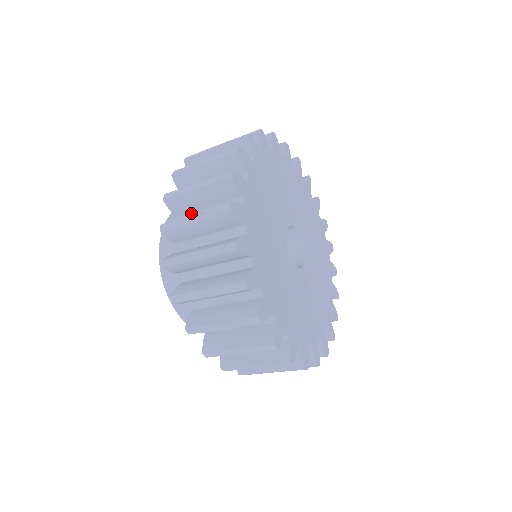
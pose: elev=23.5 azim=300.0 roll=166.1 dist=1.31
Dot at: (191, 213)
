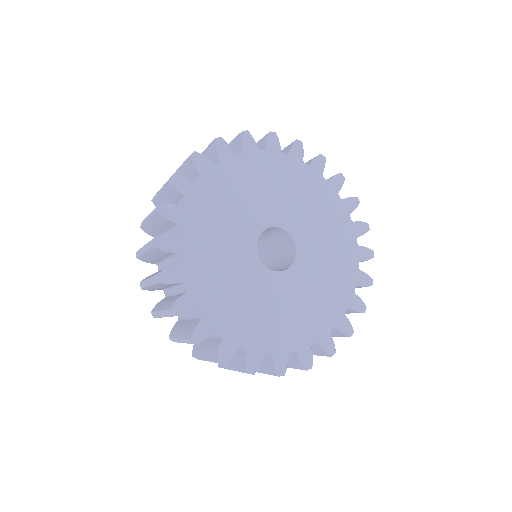
Dot at: occluded
